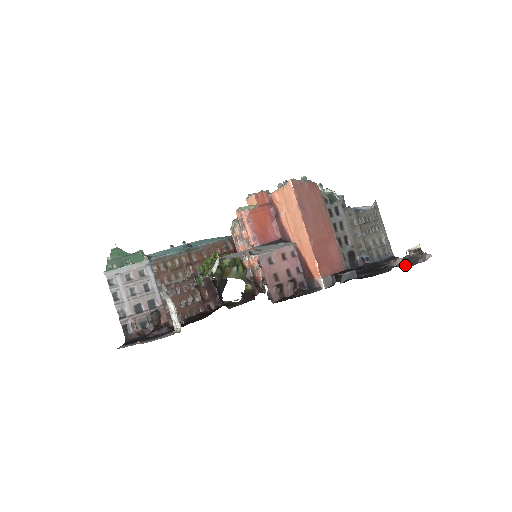
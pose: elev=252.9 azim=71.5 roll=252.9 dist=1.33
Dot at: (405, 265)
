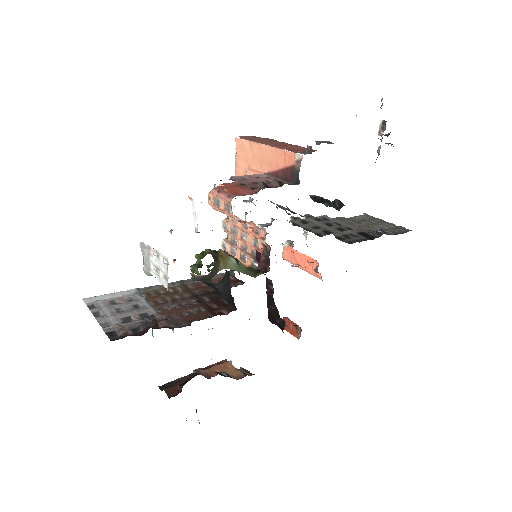
Dot at: occluded
